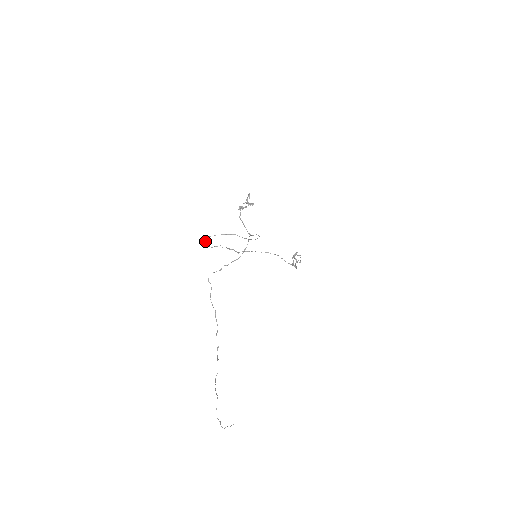
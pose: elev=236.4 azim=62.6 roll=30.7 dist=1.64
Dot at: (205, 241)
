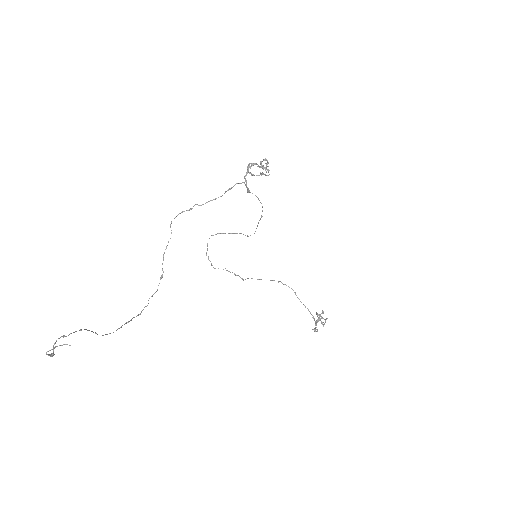
Dot at: (207, 249)
